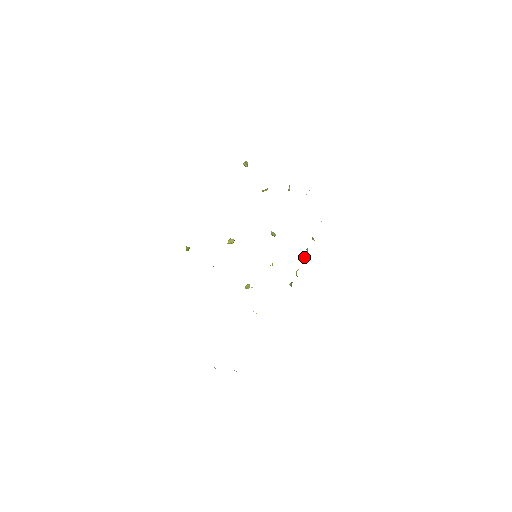
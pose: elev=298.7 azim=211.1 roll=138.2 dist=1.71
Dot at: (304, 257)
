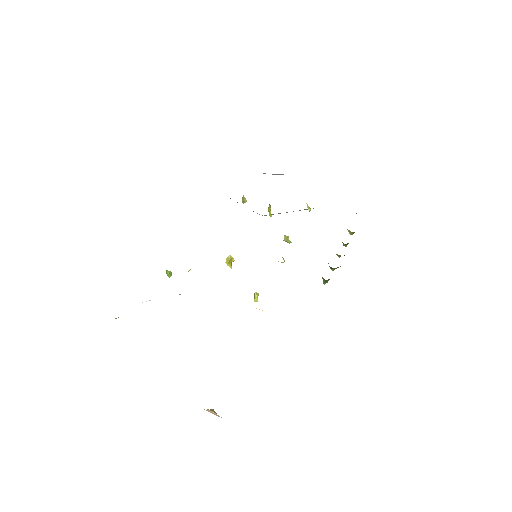
Dot at: occluded
